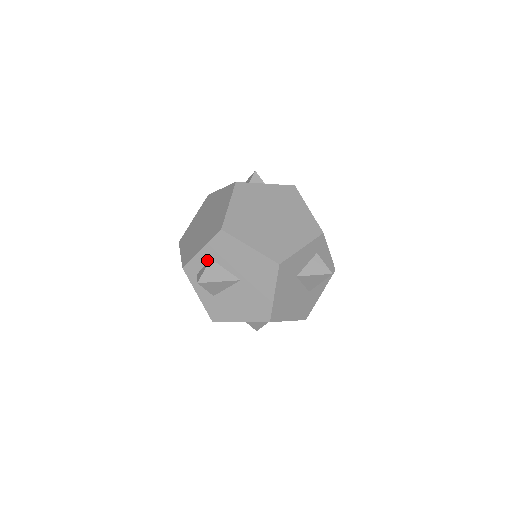
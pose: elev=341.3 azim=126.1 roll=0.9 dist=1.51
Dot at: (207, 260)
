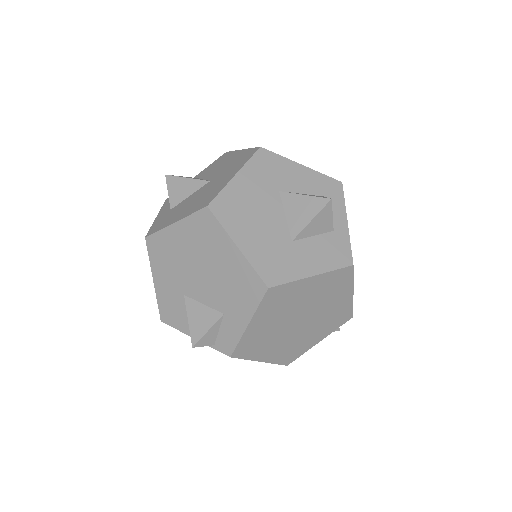
Dot at: occluded
